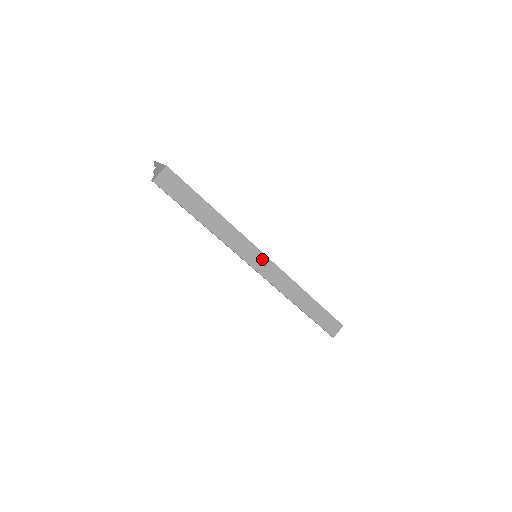
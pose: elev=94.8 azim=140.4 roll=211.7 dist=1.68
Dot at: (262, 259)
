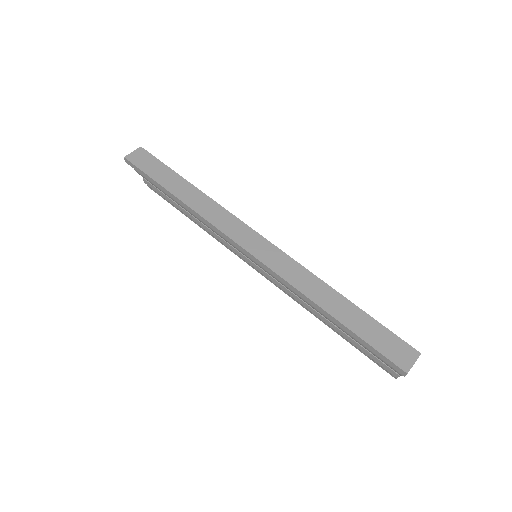
Dot at: (254, 238)
